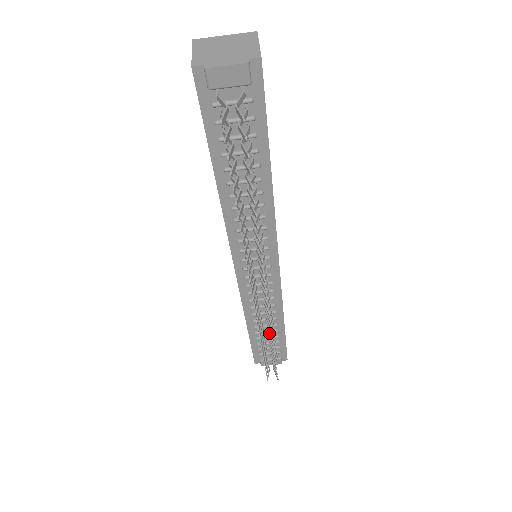
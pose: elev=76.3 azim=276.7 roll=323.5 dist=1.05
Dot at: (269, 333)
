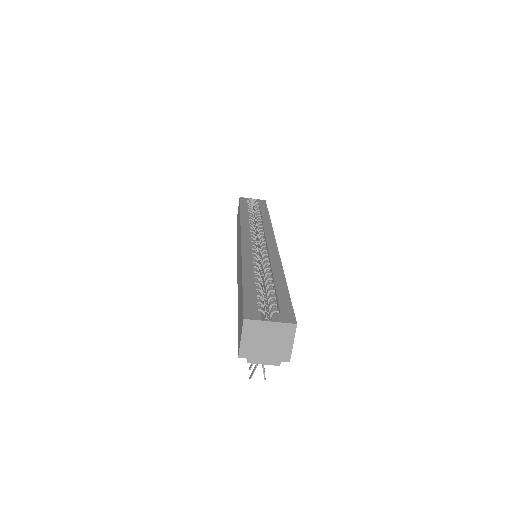
Dot at: occluded
